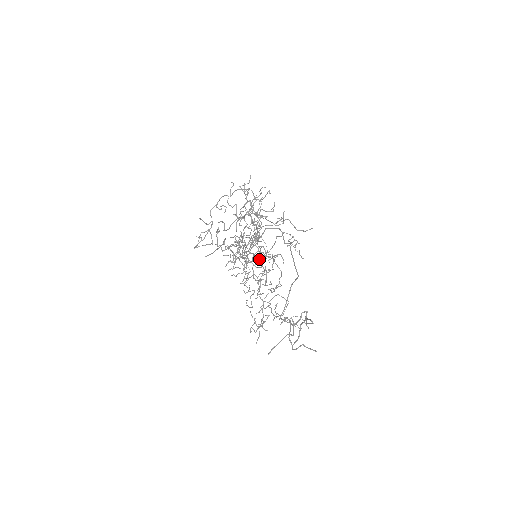
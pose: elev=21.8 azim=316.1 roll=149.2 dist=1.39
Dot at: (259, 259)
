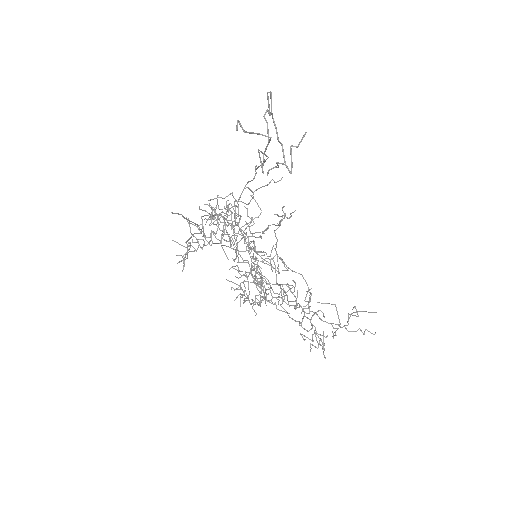
Dot at: (250, 233)
